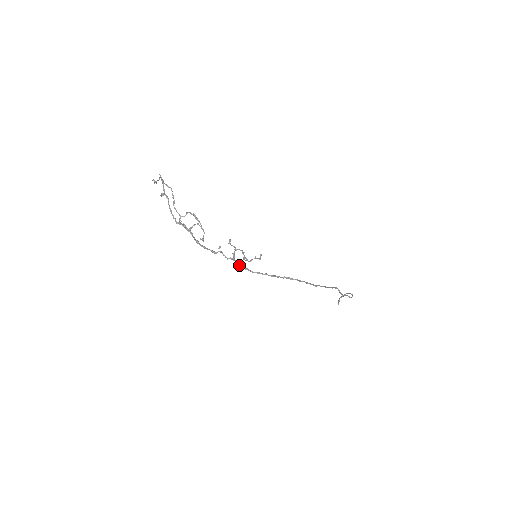
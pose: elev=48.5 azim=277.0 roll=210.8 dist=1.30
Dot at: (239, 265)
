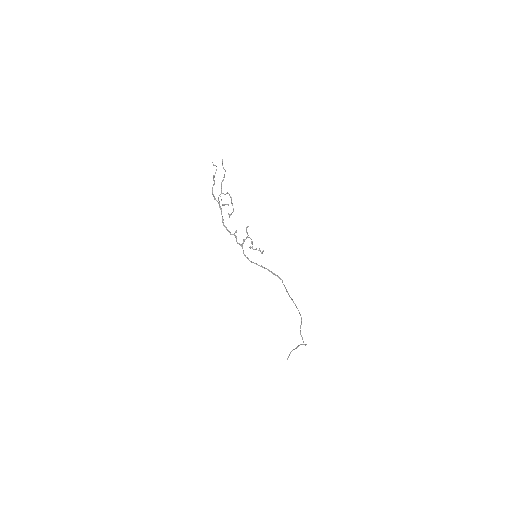
Dot at: (243, 252)
